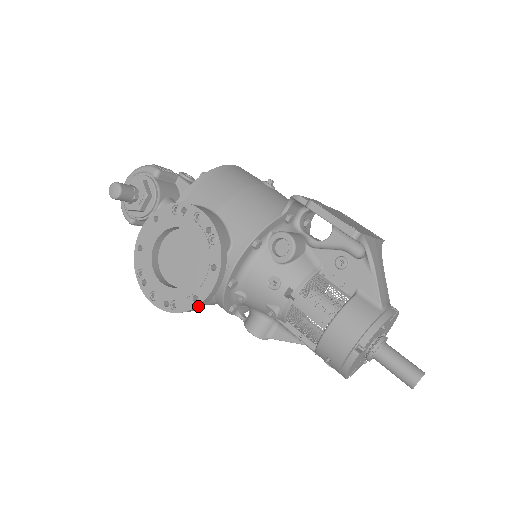
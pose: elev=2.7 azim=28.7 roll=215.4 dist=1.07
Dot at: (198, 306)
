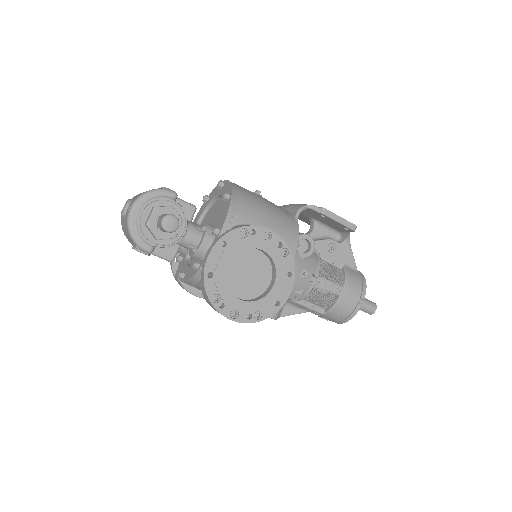
Dot at: (279, 309)
